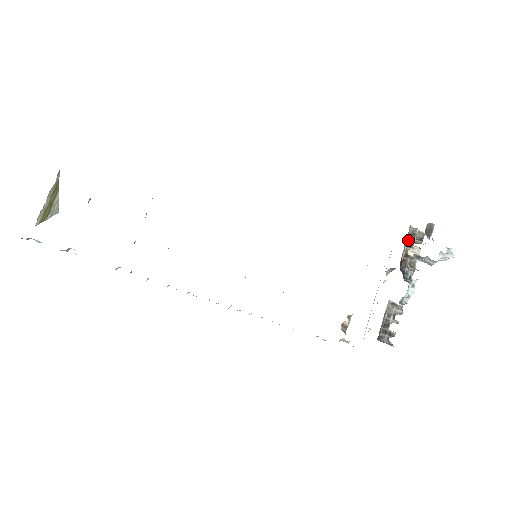
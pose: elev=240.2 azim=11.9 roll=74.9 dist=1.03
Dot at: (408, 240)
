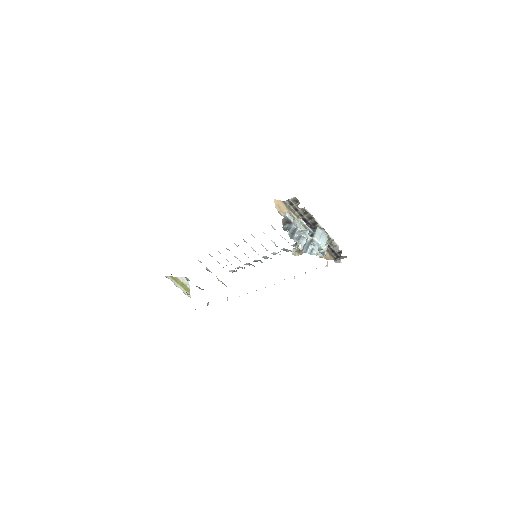
Dot at: (292, 208)
